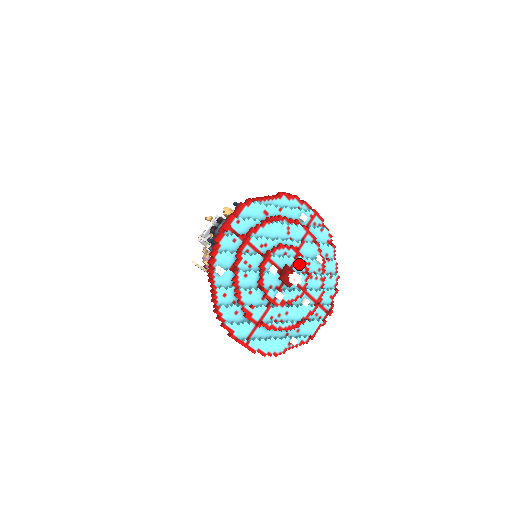
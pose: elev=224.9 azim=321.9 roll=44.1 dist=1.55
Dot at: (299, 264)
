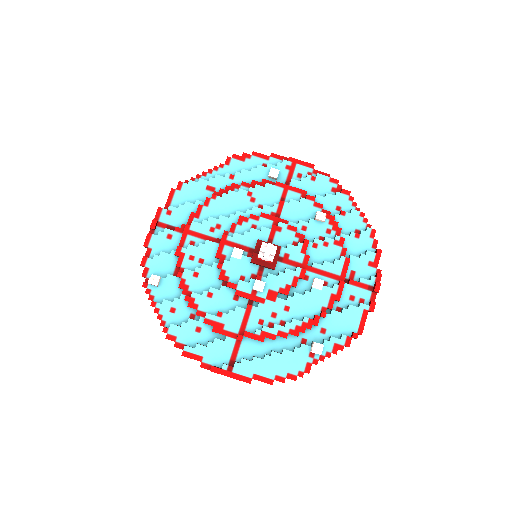
Dot at: (282, 233)
